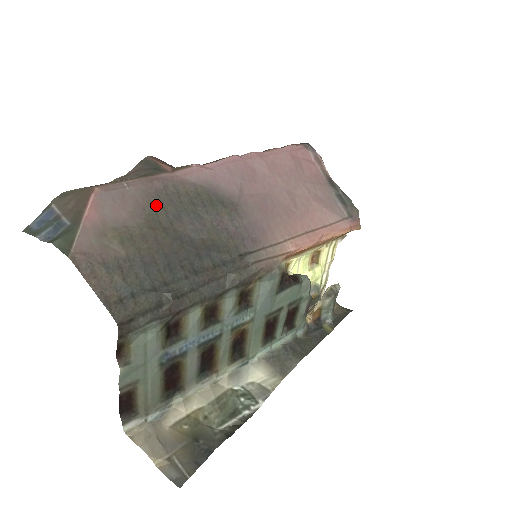
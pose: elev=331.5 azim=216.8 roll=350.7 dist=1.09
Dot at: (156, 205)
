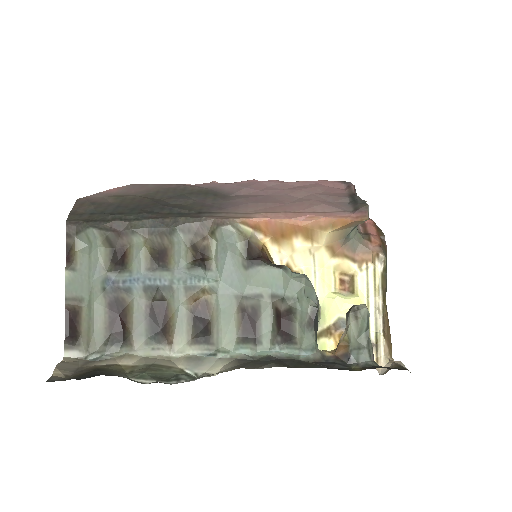
Dot at: (161, 191)
